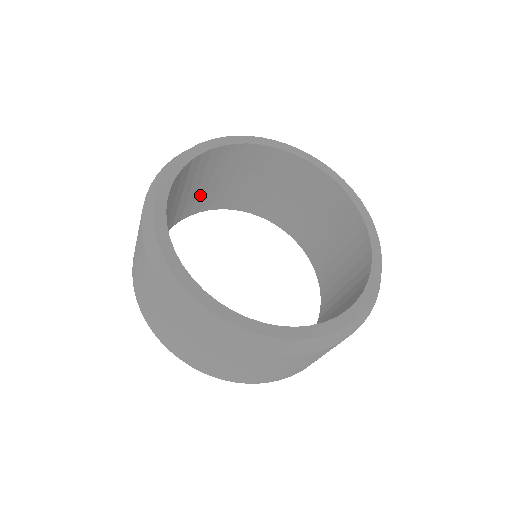
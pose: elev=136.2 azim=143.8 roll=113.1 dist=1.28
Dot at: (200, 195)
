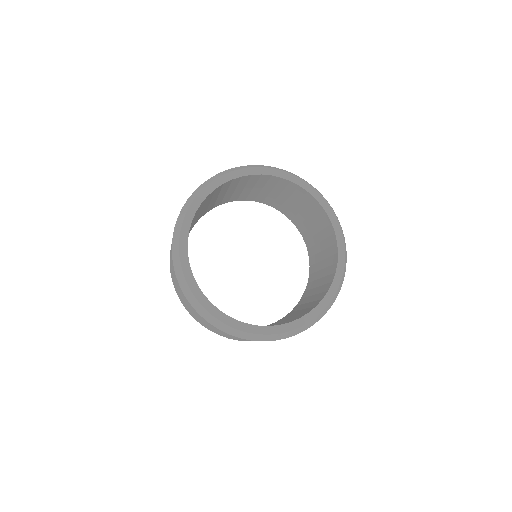
Dot at: (211, 204)
